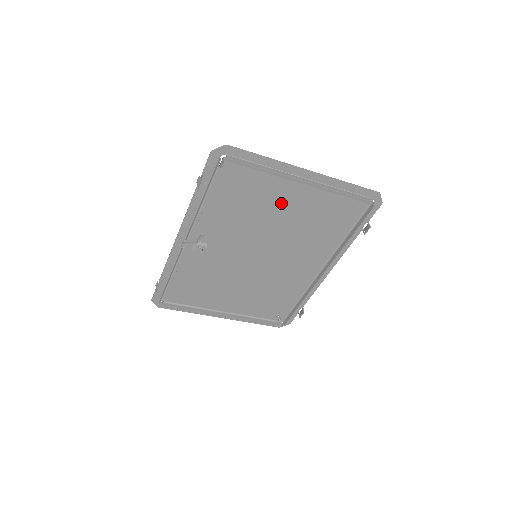
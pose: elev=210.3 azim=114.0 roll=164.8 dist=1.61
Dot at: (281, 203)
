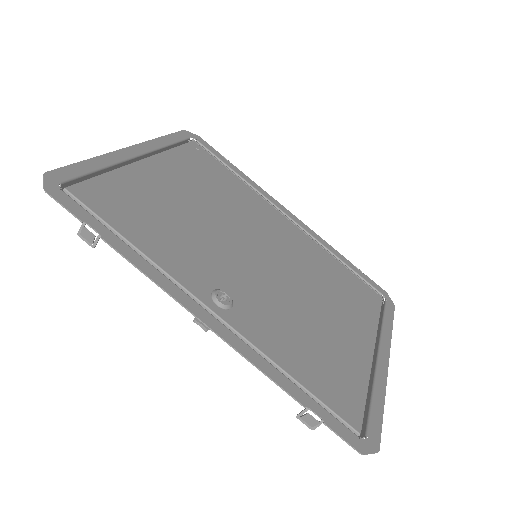
Dot at: (339, 327)
